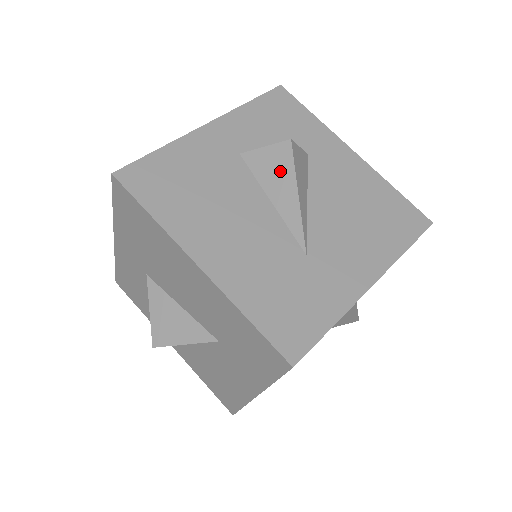
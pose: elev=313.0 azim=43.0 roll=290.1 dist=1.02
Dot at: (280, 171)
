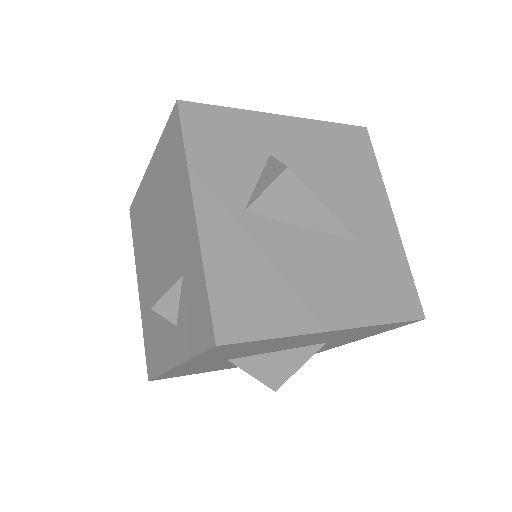
Dot at: (295, 199)
